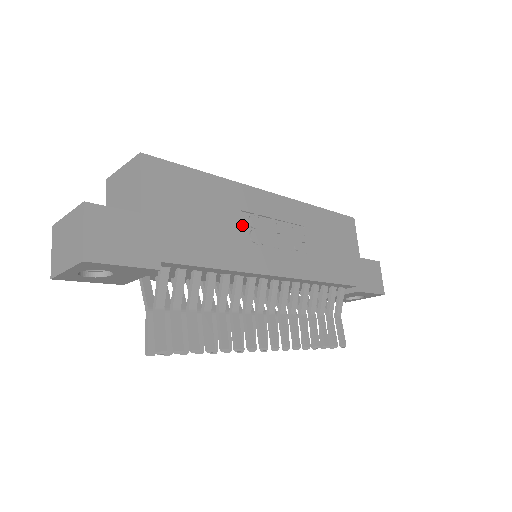
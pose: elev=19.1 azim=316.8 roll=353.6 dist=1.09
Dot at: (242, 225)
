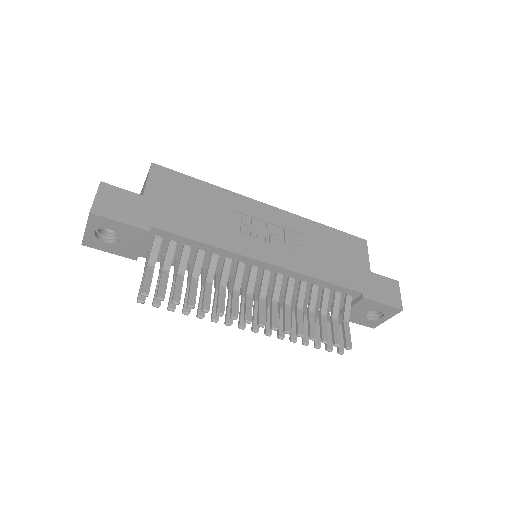
Dot at: (234, 221)
